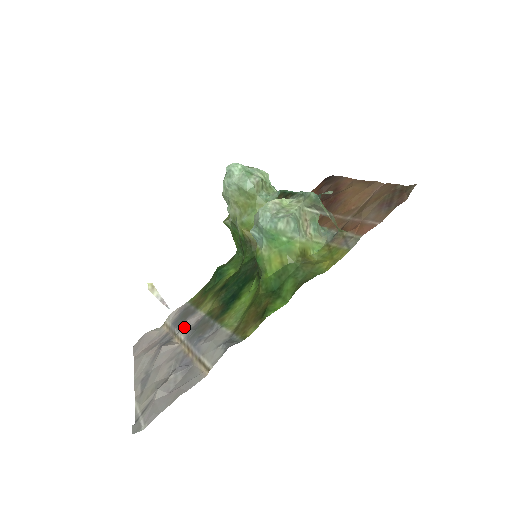
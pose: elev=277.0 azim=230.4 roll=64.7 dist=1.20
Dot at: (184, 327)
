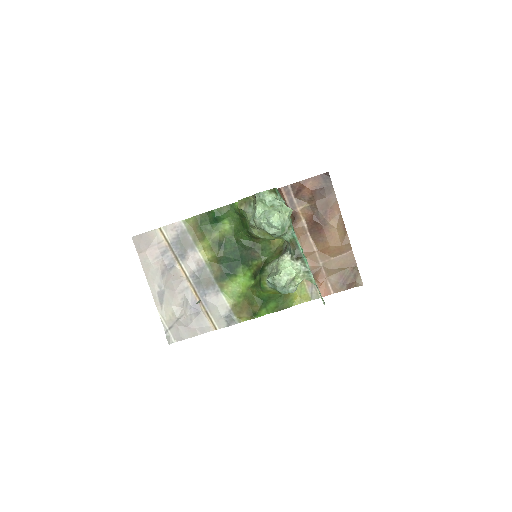
Dot at: (187, 263)
